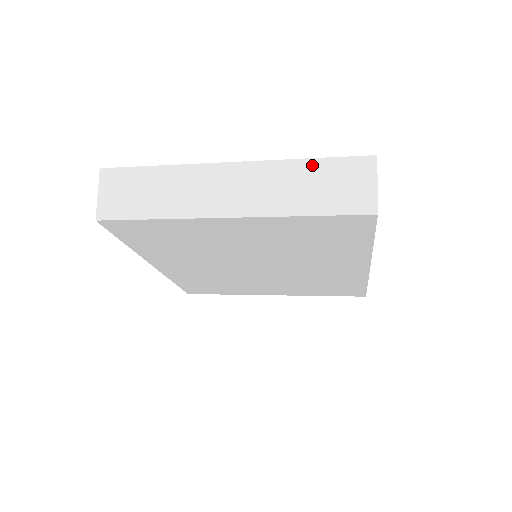
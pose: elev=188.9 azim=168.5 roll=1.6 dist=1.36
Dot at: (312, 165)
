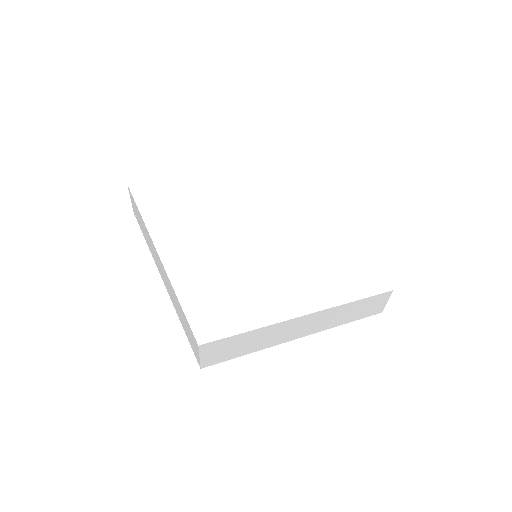
Dot at: (180, 306)
